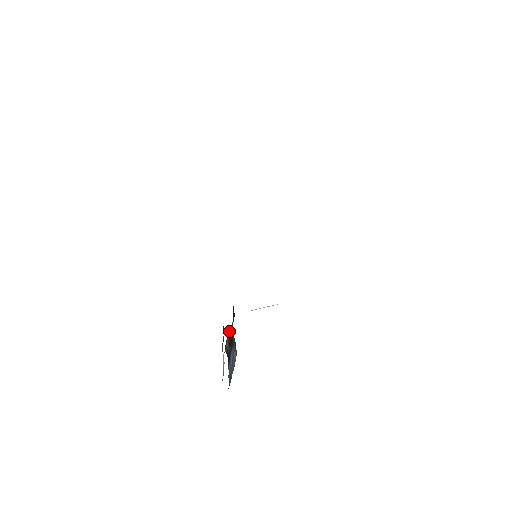
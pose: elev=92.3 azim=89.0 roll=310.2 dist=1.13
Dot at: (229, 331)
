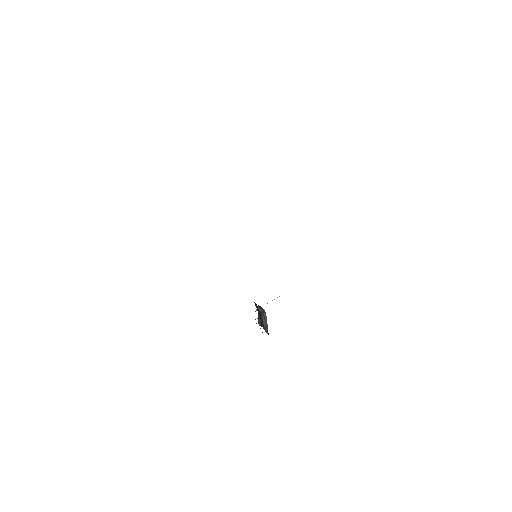
Dot at: occluded
